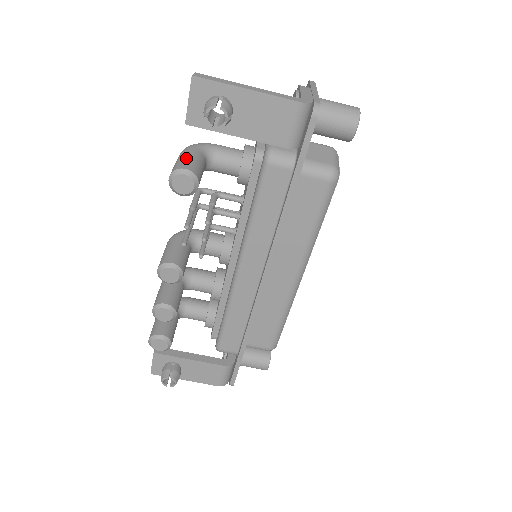
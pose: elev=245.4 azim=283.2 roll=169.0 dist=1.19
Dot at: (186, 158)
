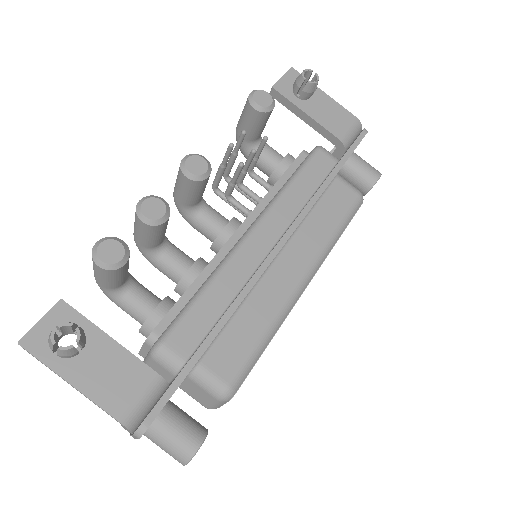
Dot at: occluded
